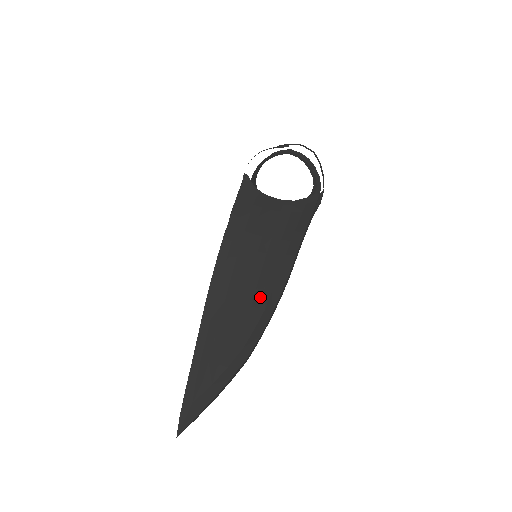
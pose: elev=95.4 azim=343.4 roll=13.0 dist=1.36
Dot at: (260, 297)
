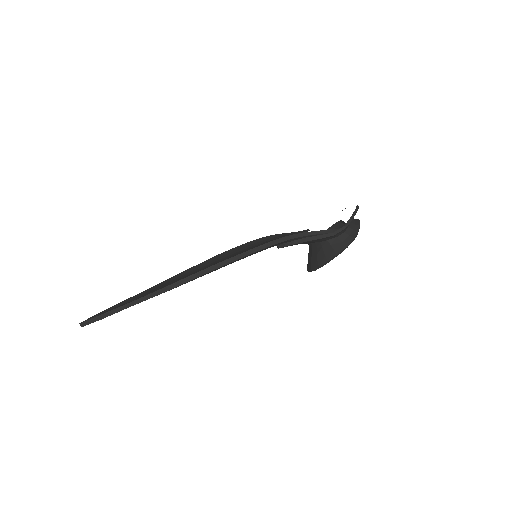
Dot at: occluded
